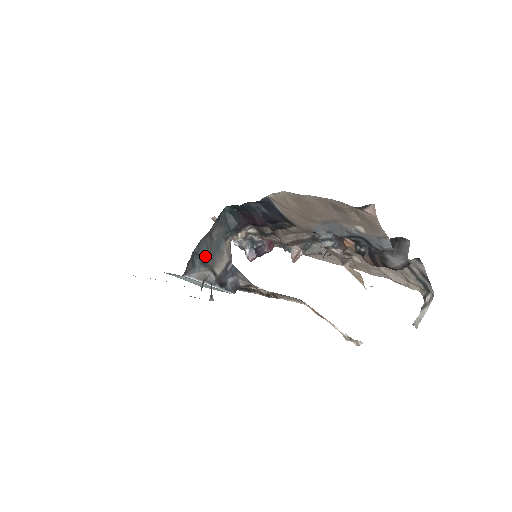
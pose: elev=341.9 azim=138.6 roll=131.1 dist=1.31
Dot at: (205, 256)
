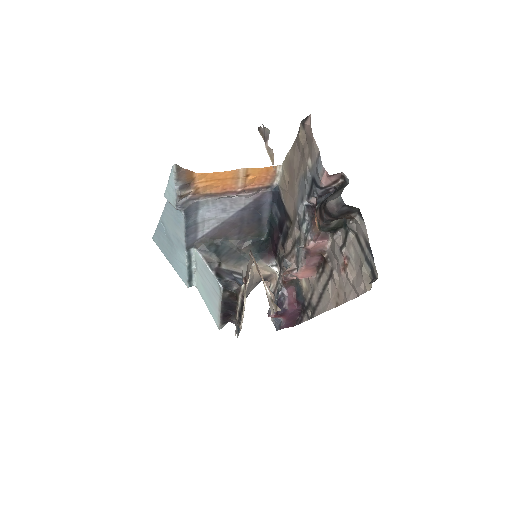
Dot at: (223, 252)
